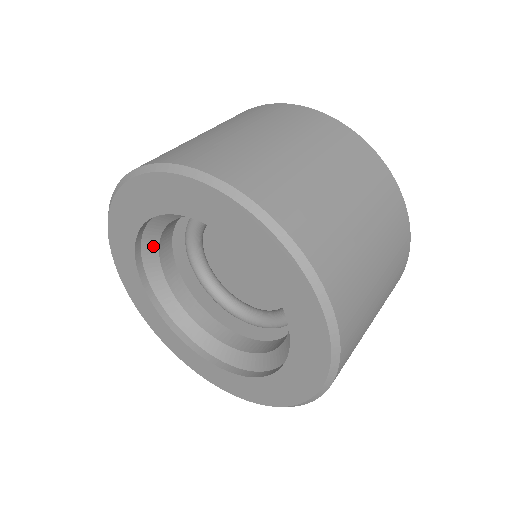
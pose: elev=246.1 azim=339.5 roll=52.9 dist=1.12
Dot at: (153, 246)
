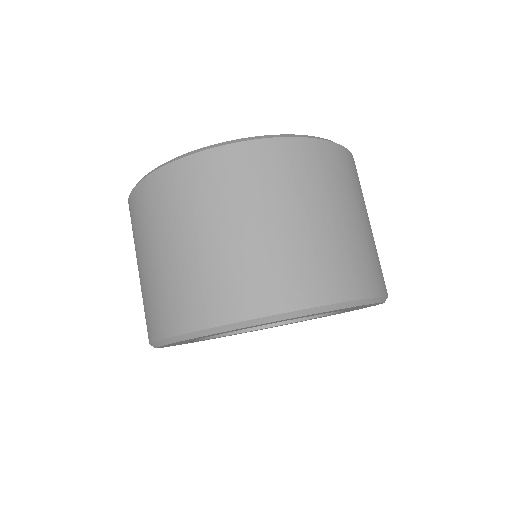
Dot at: occluded
